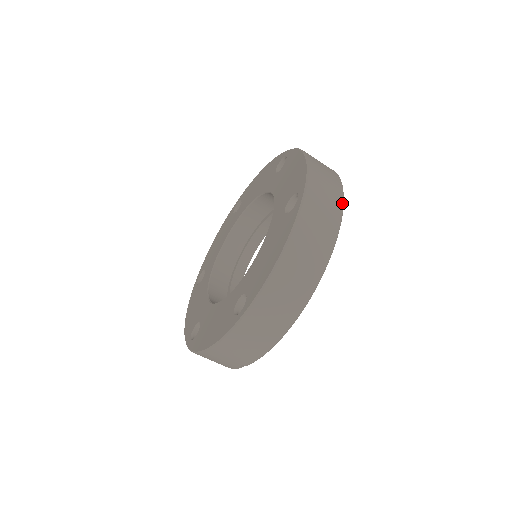
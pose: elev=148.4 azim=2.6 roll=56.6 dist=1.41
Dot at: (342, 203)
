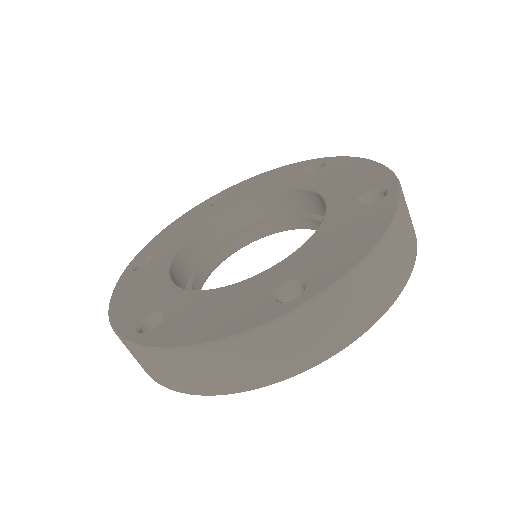
Dot at: (349, 343)
